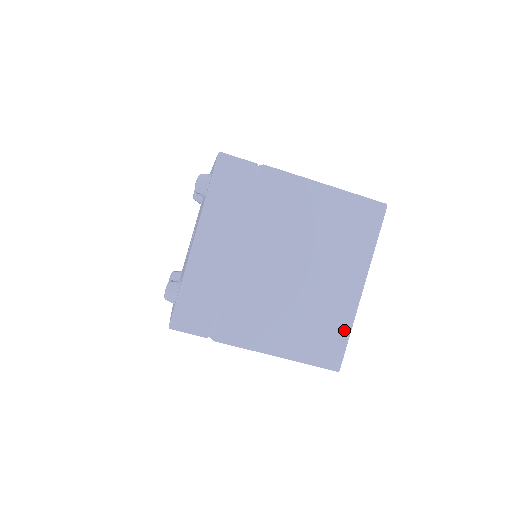
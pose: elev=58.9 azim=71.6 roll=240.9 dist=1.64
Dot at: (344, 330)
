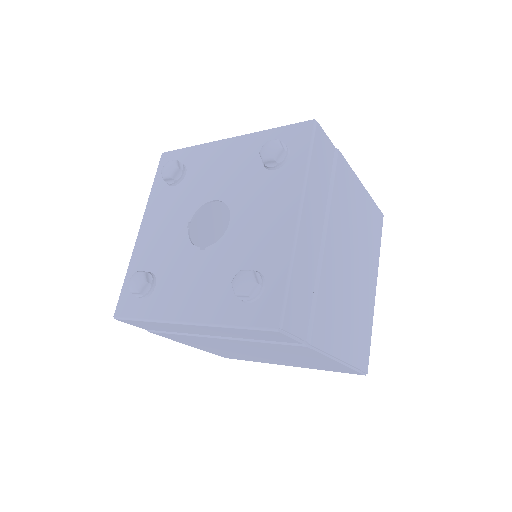
Dot at: (370, 331)
